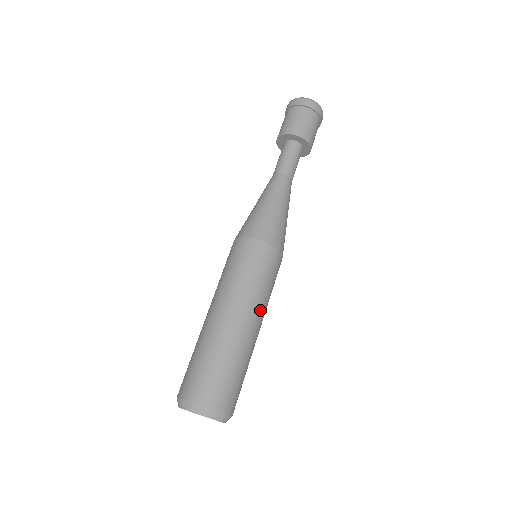
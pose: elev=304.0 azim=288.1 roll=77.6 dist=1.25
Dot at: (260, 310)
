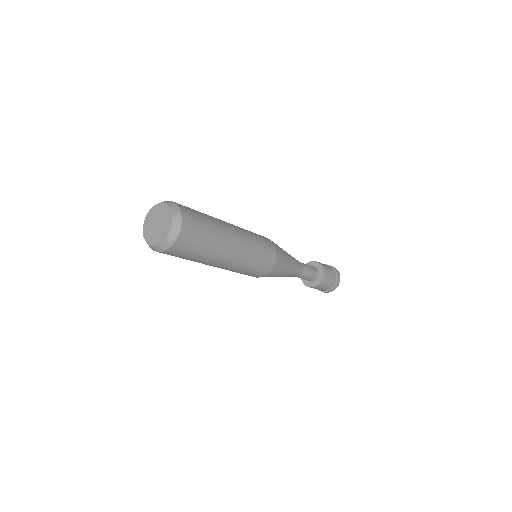
Dot at: (244, 242)
